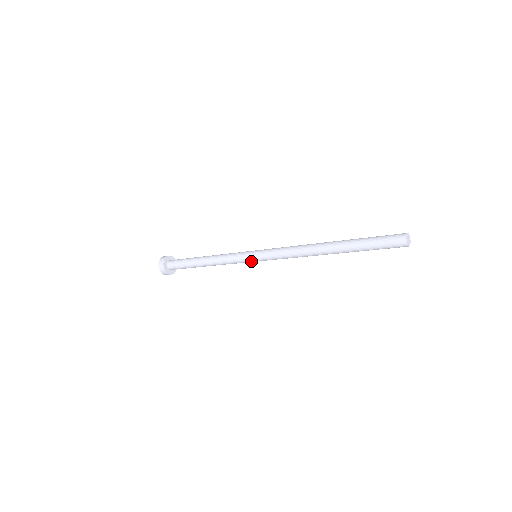
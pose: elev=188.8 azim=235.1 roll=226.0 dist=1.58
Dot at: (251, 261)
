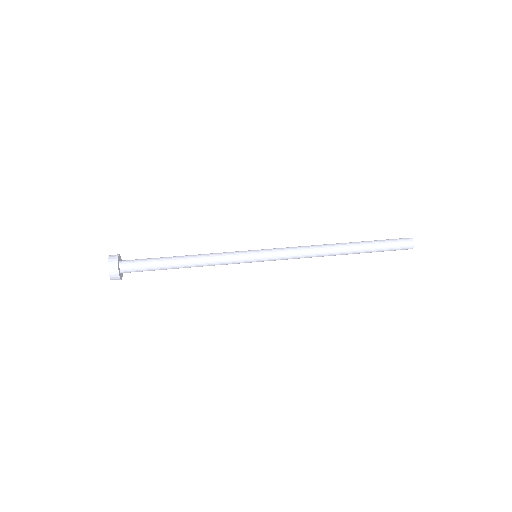
Dot at: (252, 260)
